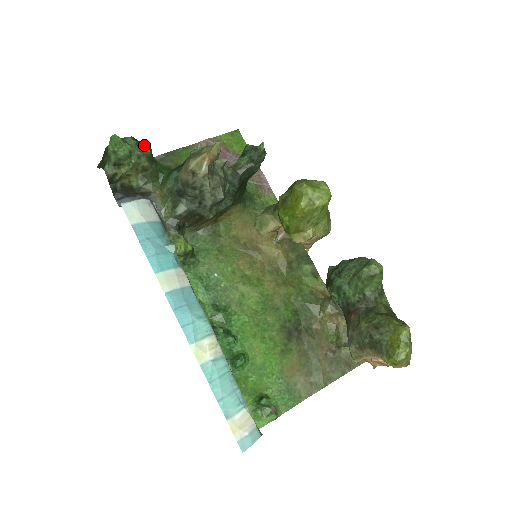
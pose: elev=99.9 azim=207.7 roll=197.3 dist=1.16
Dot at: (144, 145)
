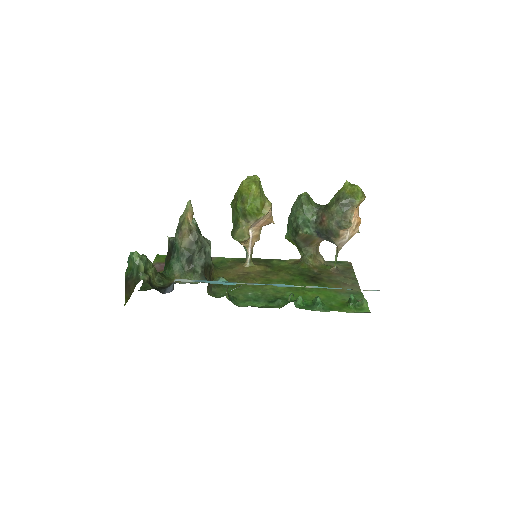
Dot at: occluded
